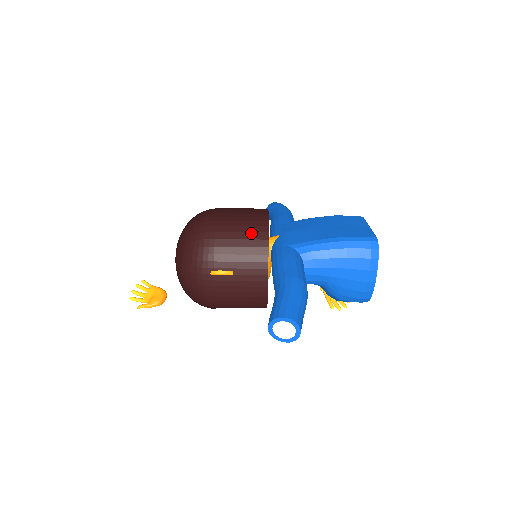
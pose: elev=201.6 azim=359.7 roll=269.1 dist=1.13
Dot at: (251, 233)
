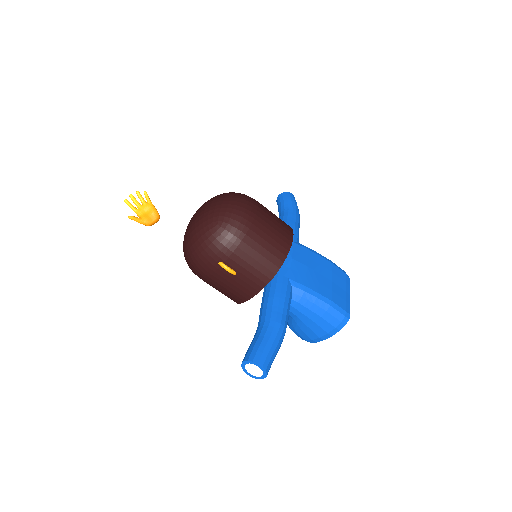
Dot at: (271, 254)
